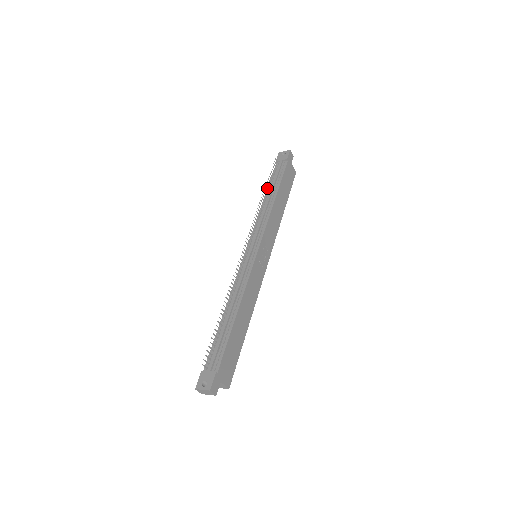
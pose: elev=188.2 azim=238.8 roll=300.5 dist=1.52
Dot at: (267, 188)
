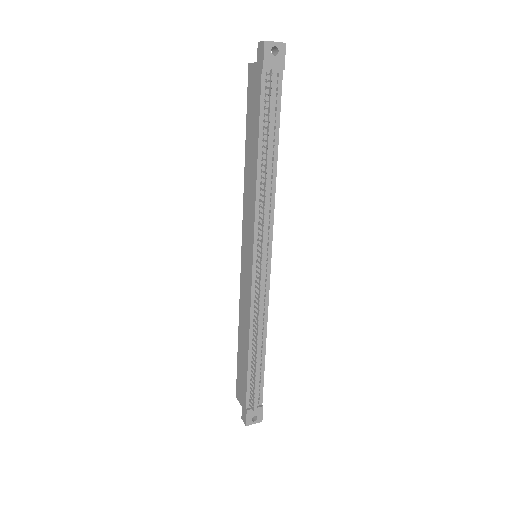
Dot at: (259, 137)
